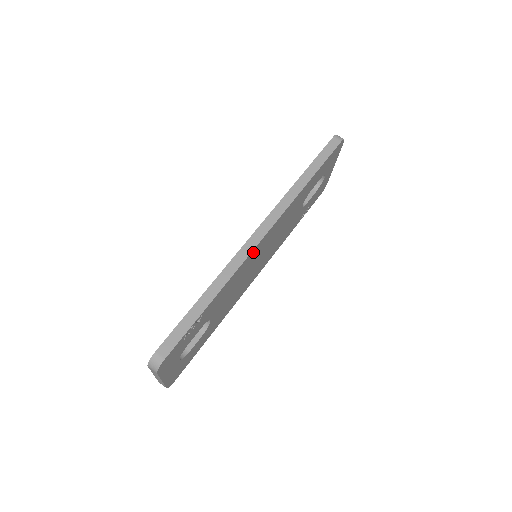
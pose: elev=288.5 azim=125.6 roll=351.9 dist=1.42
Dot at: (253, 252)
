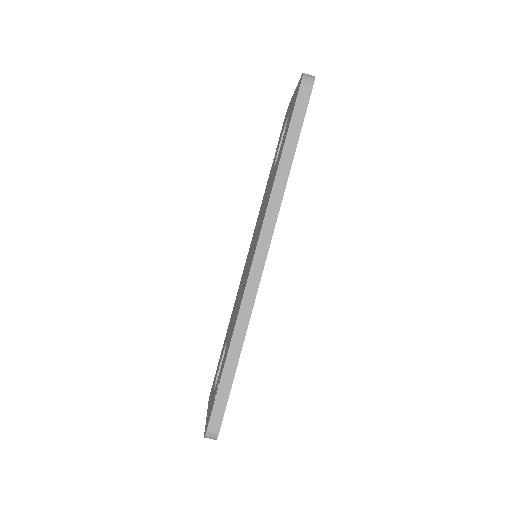
Dot at: occluded
